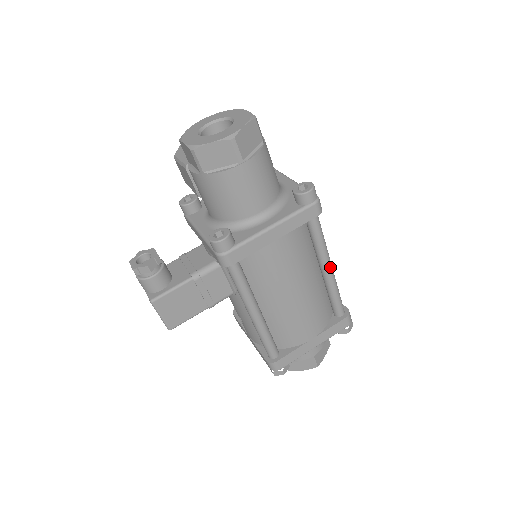
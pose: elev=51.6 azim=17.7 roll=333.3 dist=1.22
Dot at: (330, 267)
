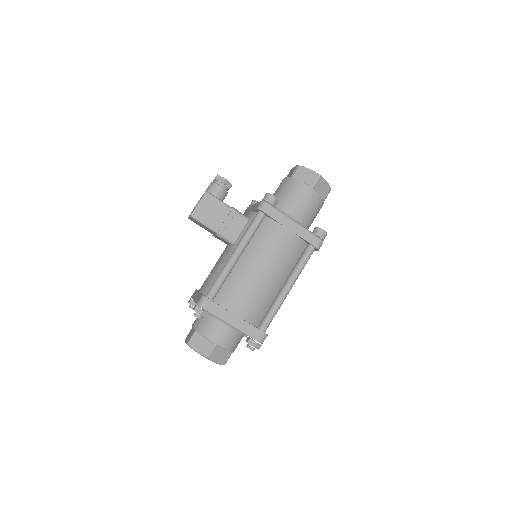
Dot at: (290, 288)
